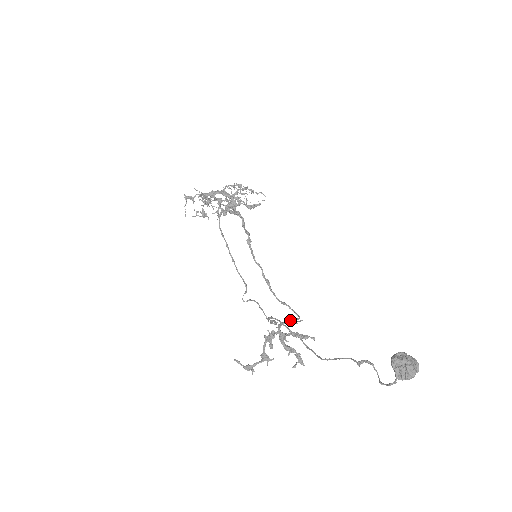
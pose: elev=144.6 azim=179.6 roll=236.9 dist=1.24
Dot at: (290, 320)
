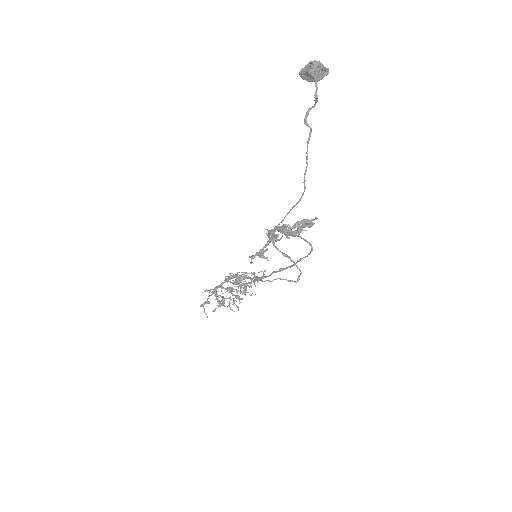
Dot at: occluded
